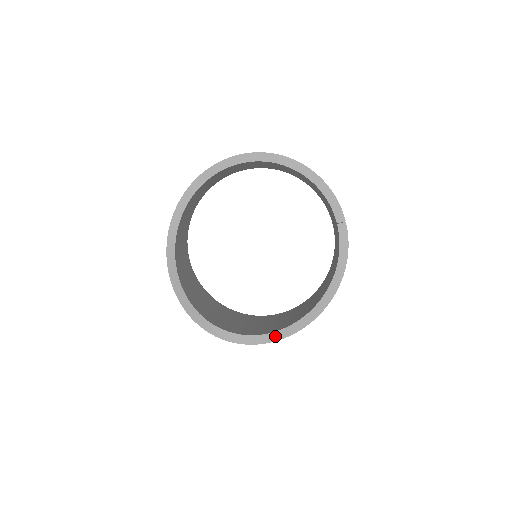
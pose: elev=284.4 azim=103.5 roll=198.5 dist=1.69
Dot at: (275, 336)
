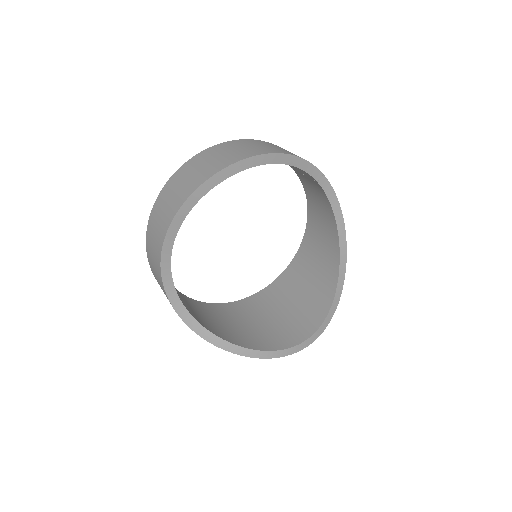
Dot at: (330, 315)
